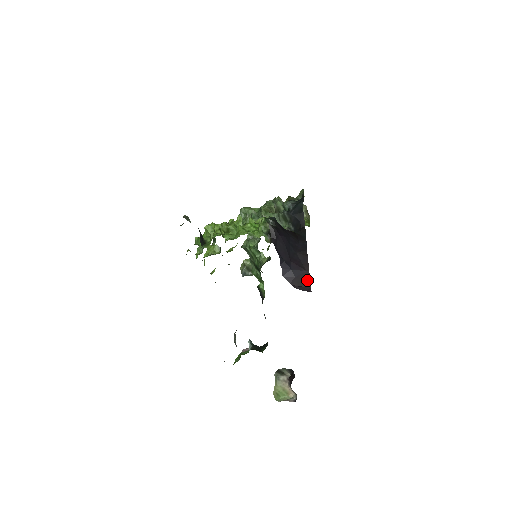
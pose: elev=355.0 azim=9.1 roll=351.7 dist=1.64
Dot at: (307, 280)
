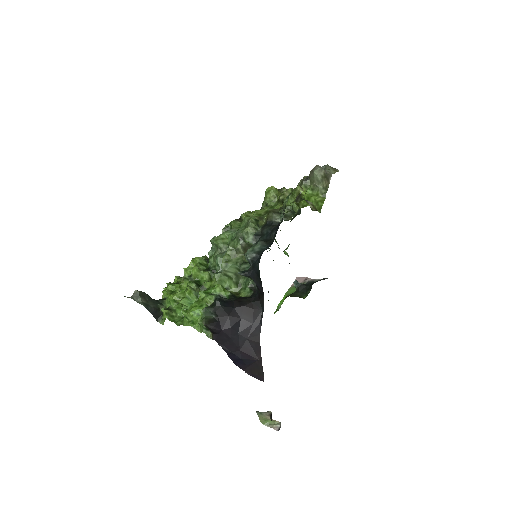
Dot at: (260, 369)
